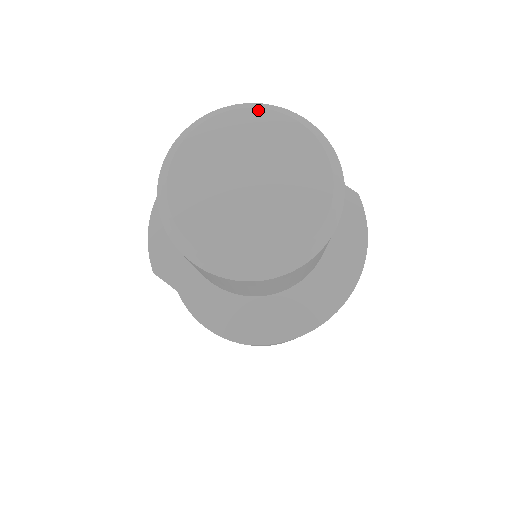
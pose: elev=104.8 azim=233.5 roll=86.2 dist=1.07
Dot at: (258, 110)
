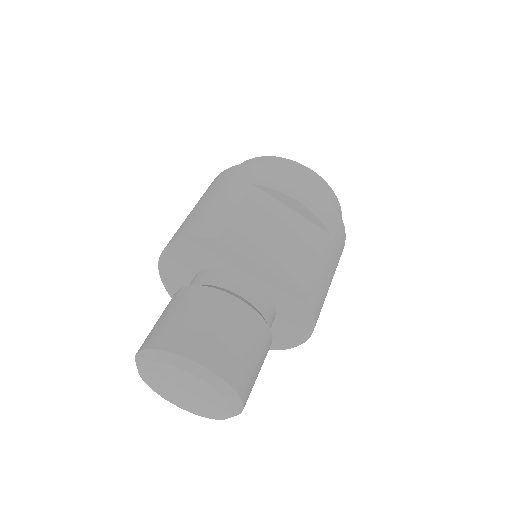
Dot at: (173, 367)
